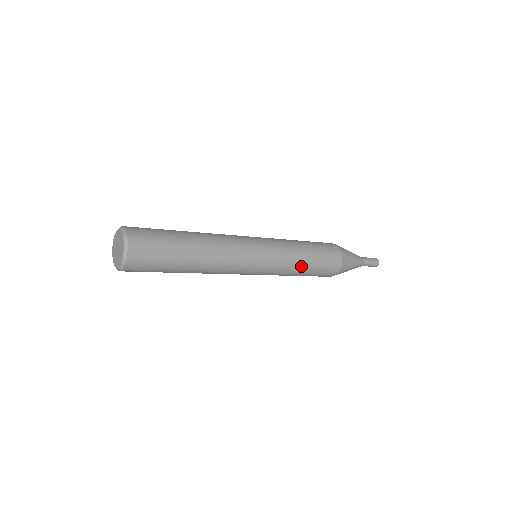
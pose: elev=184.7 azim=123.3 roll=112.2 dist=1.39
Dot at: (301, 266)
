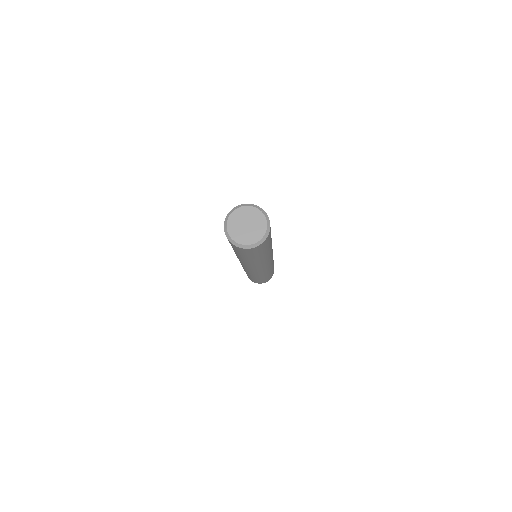
Dot at: (268, 274)
